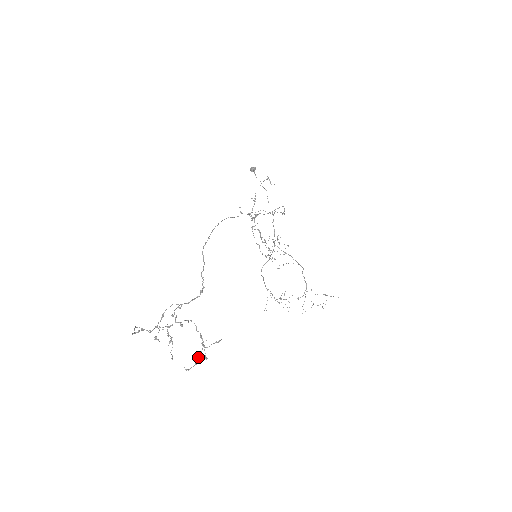
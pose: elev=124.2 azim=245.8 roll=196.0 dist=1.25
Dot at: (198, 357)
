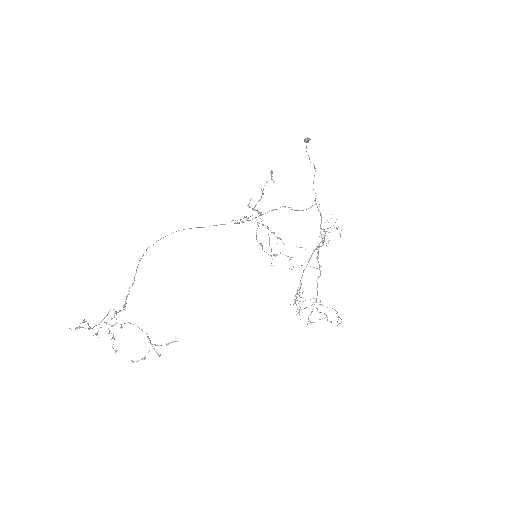
Dot at: occluded
